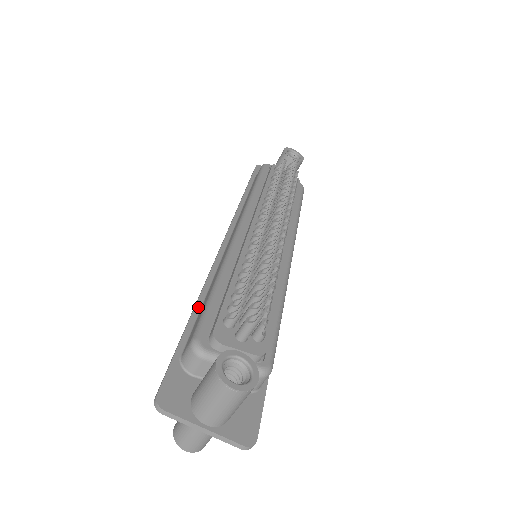
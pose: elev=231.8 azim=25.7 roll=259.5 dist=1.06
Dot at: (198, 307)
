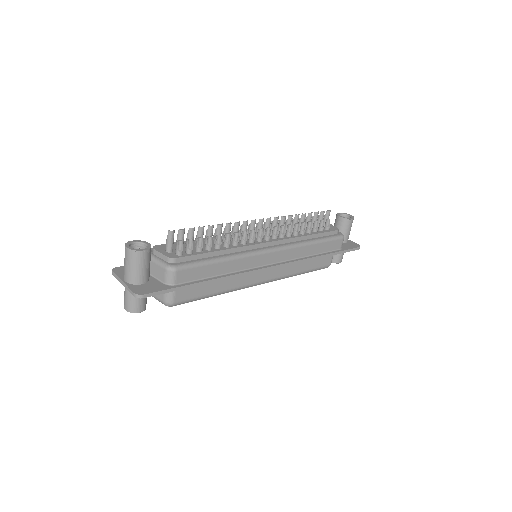
Dot at: occluded
